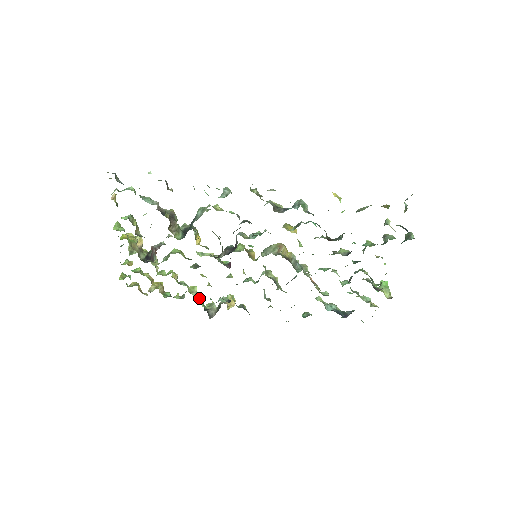
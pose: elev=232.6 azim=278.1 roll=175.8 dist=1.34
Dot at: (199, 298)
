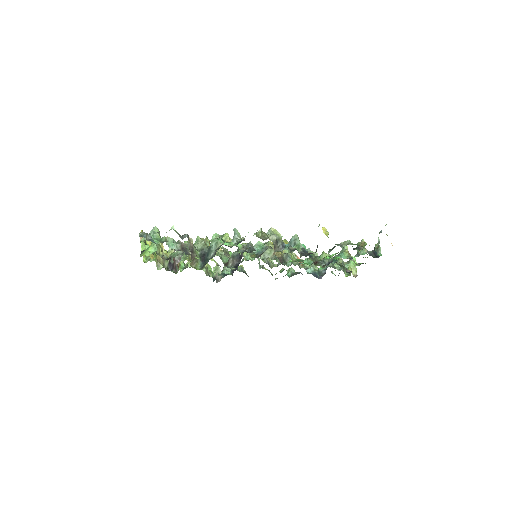
Dot at: (208, 270)
